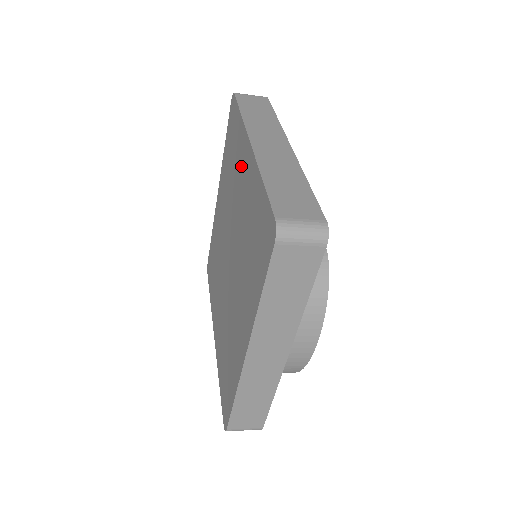
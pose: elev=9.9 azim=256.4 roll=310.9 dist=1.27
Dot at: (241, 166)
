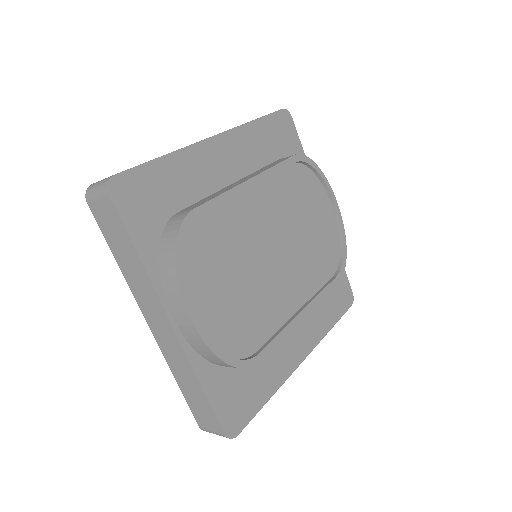
Dot at: occluded
